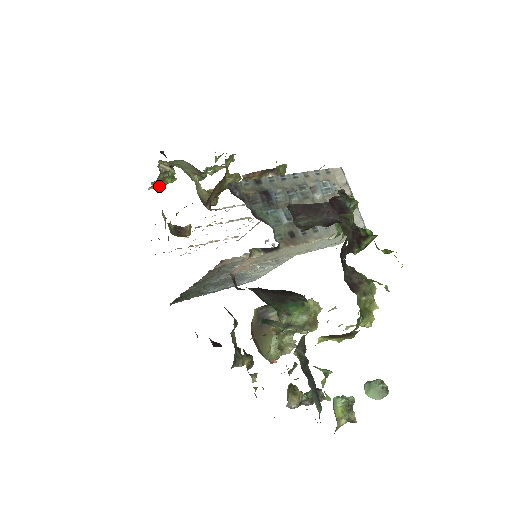
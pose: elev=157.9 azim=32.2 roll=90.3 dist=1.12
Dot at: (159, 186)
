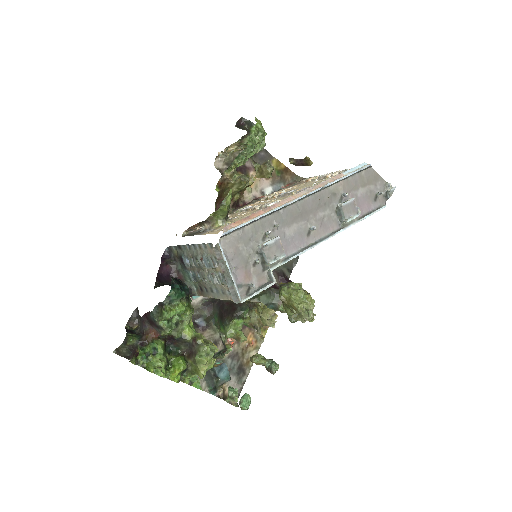
Dot at: occluded
